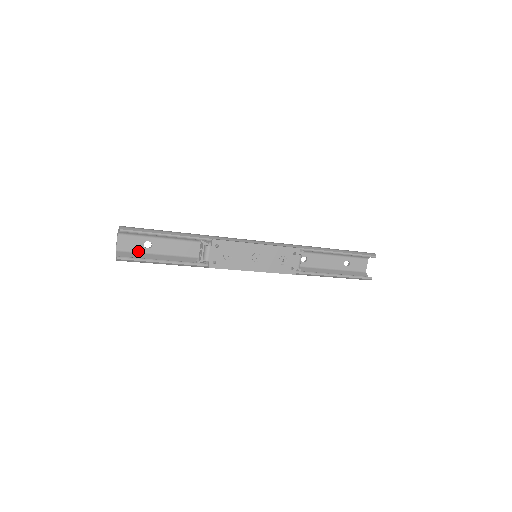
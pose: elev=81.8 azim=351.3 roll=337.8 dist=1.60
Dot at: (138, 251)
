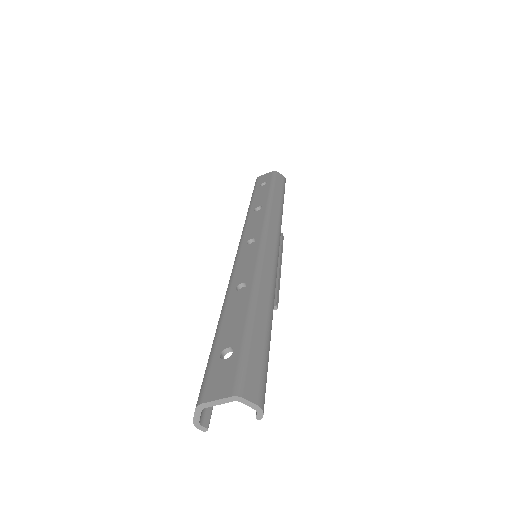
Dot at: (213, 374)
